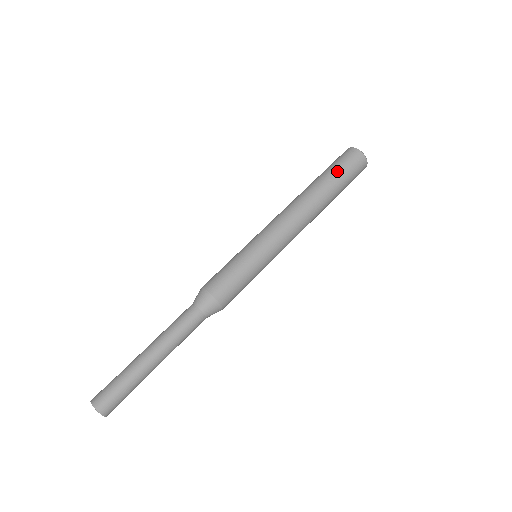
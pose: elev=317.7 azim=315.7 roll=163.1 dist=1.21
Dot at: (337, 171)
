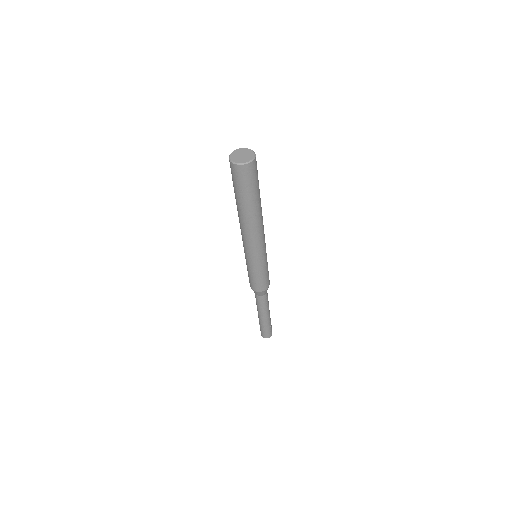
Dot at: (251, 191)
